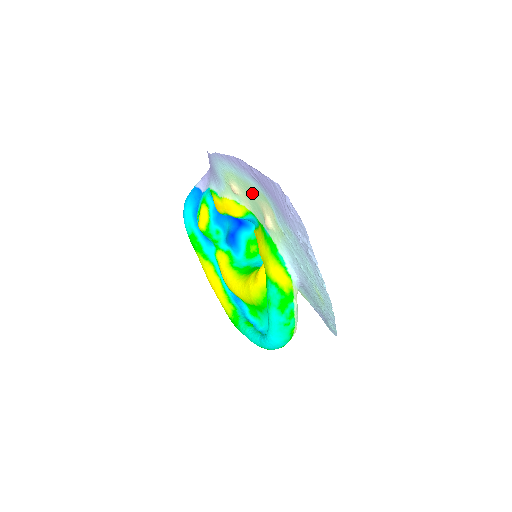
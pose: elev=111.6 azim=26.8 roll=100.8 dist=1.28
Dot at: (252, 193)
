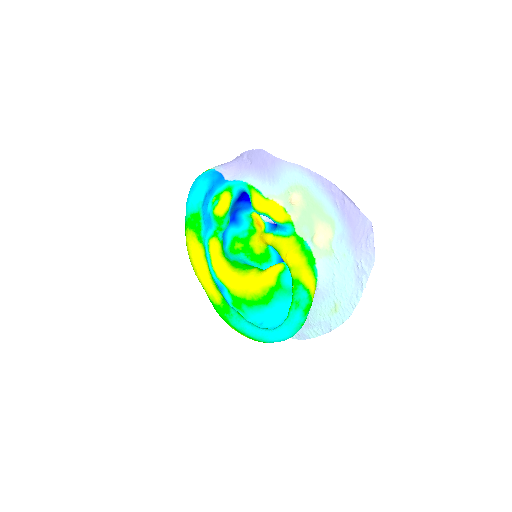
Dot at: (316, 212)
